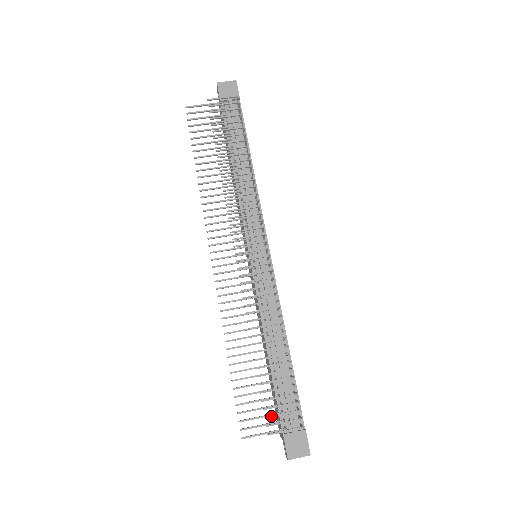
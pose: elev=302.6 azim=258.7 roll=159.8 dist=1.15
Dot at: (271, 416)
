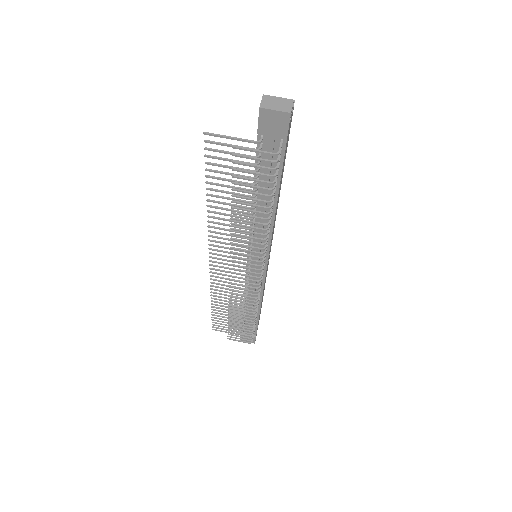
Dot at: (232, 335)
